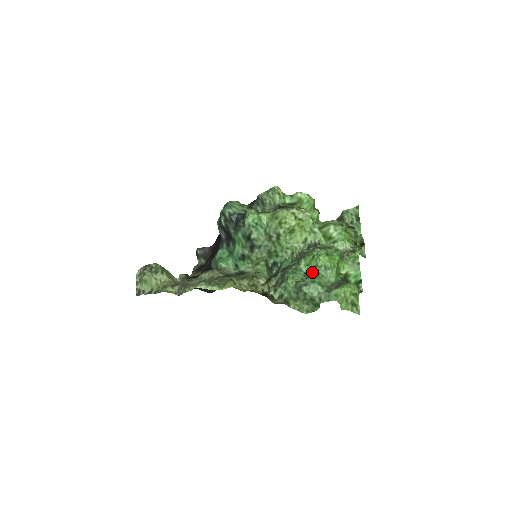
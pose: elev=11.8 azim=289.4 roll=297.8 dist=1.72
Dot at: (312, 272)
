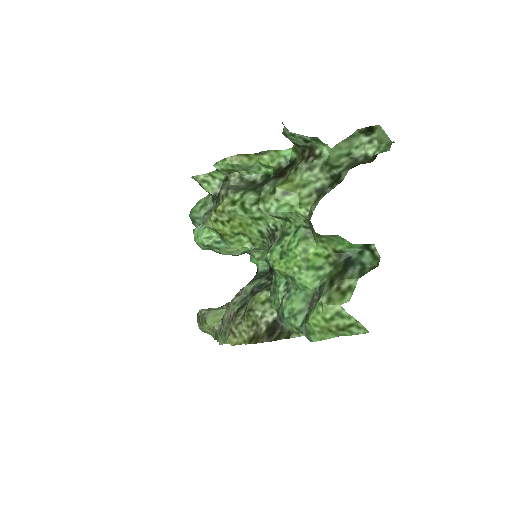
Dot at: occluded
